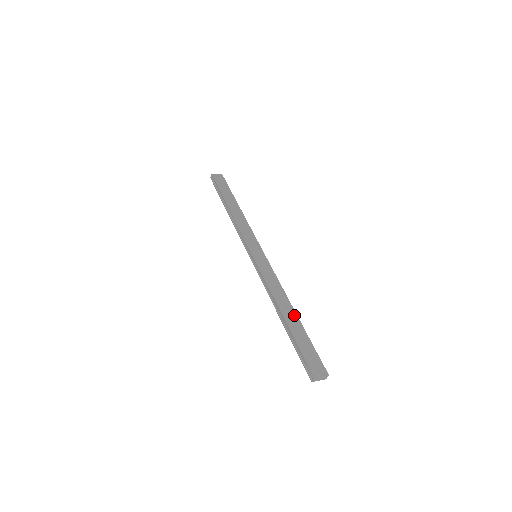
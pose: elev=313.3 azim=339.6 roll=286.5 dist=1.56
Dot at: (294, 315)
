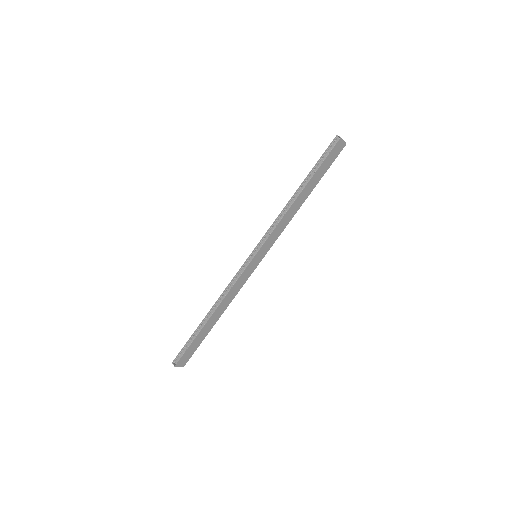
Dot at: (216, 321)
